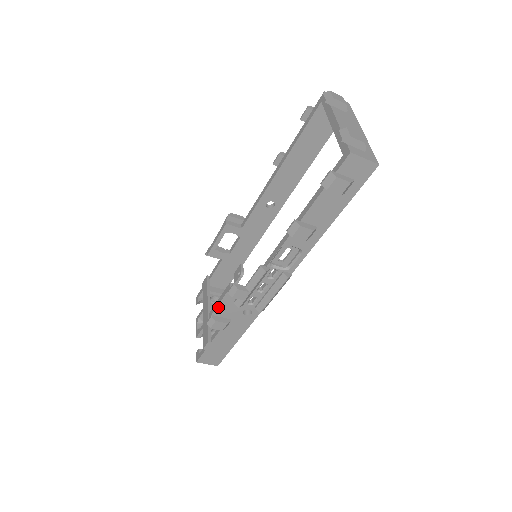
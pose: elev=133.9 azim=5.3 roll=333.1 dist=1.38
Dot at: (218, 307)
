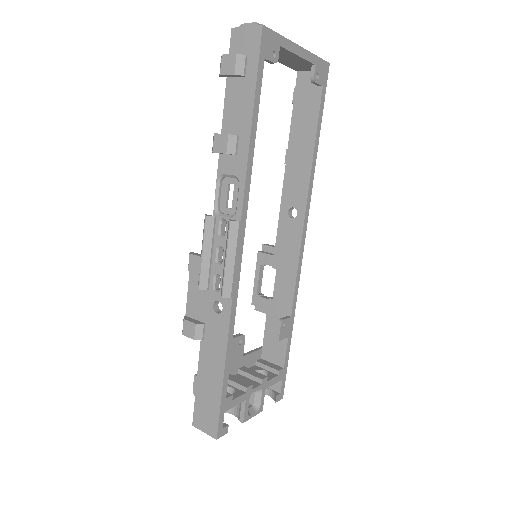
Dot at: (188, 300)
